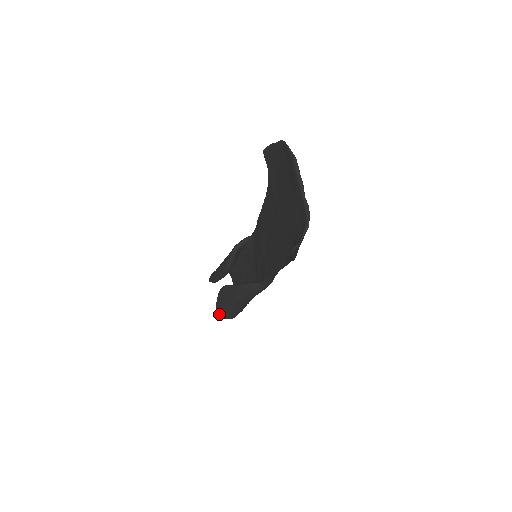
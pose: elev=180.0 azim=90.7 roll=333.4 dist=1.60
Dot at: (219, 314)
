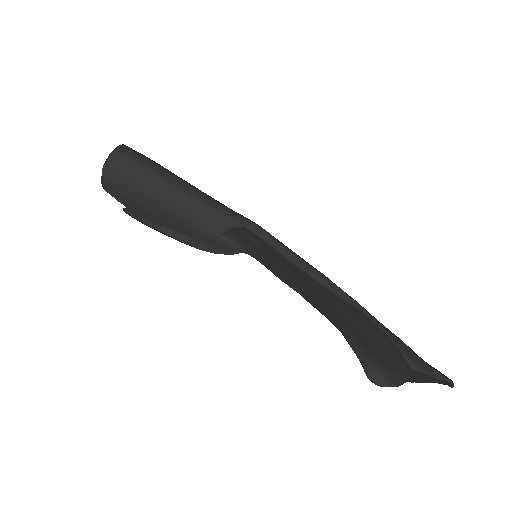
Dot at: occluded
